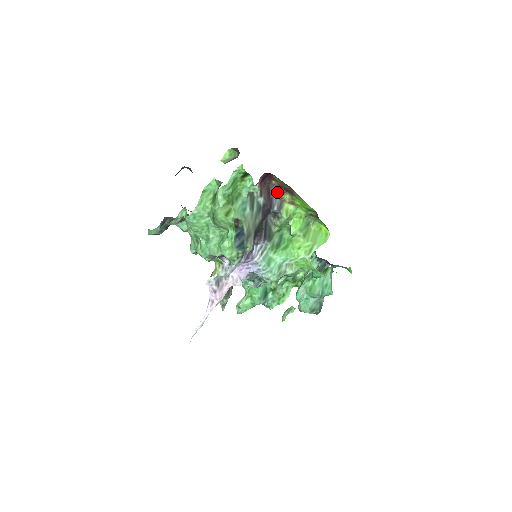
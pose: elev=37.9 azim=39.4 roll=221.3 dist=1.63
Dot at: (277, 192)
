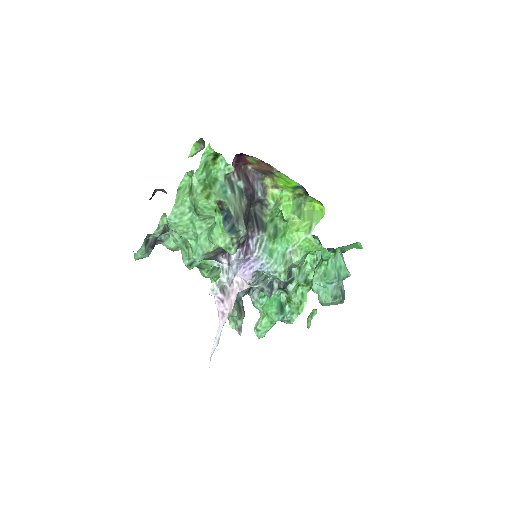
Dot at: (256, 178)
